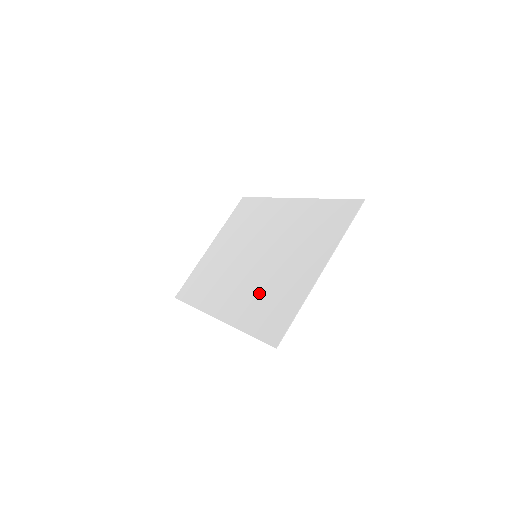
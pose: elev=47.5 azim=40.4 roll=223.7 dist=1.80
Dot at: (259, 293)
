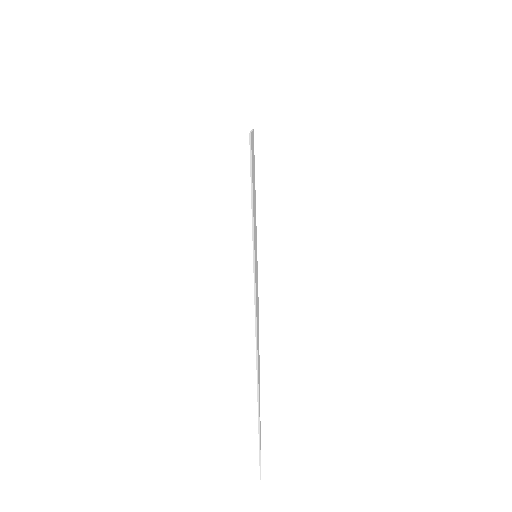
Dot at: occluded
